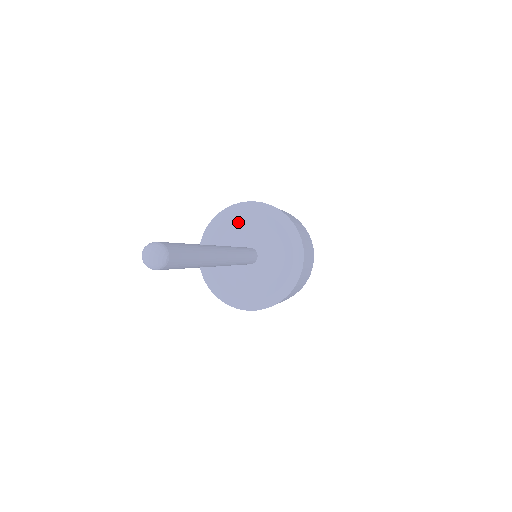
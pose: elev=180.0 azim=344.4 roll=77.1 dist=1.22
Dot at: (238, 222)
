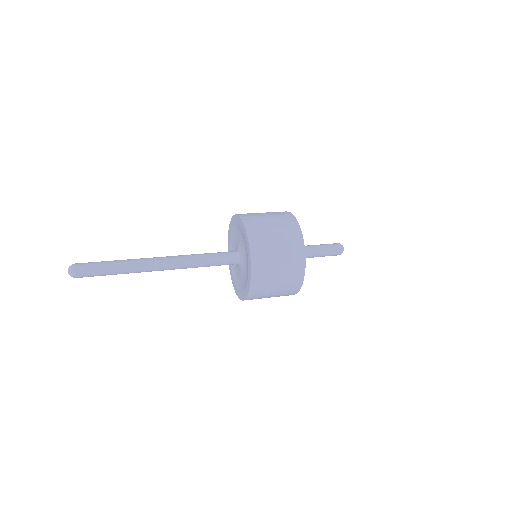
Dot at: (232, 243)
